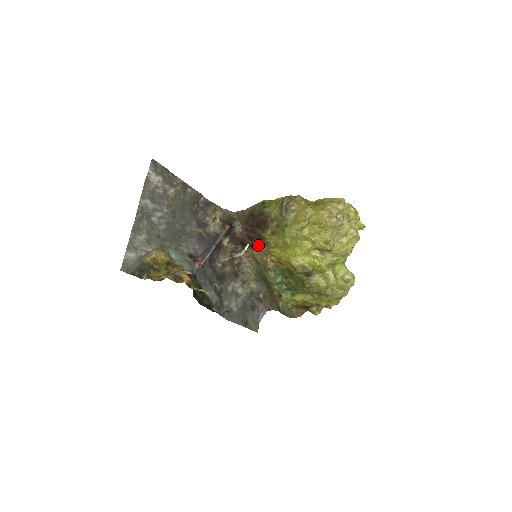
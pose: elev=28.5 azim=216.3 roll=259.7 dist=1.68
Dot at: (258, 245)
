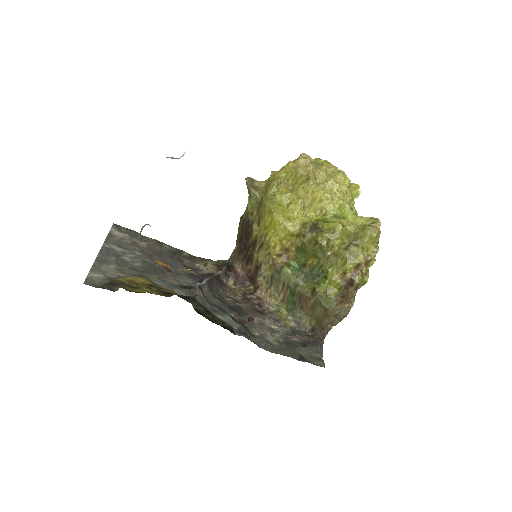
Dot at: (259, 256)
